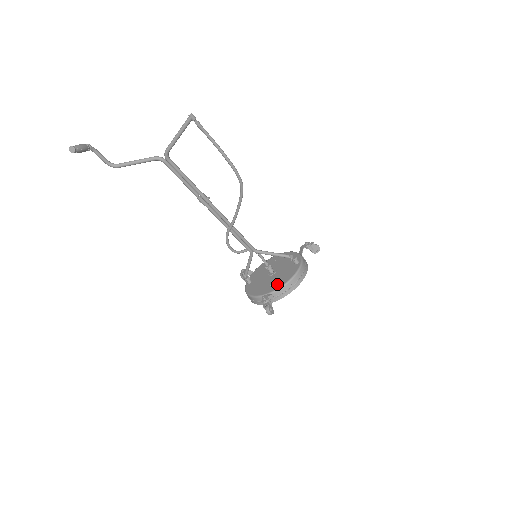
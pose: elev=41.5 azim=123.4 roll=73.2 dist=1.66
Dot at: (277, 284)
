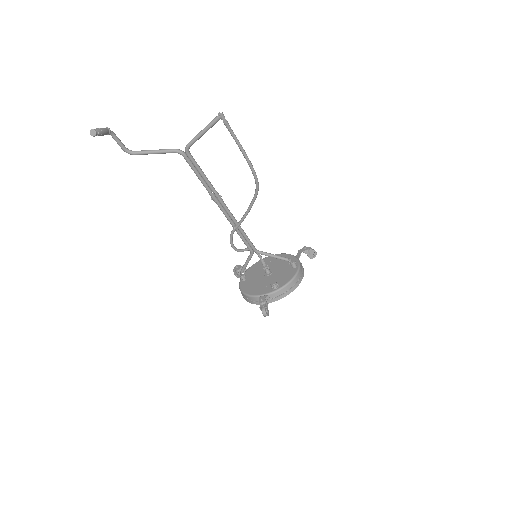
Dot at: (274, 286)
